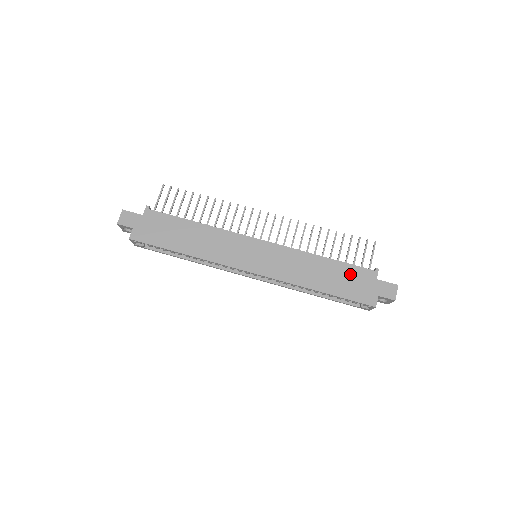
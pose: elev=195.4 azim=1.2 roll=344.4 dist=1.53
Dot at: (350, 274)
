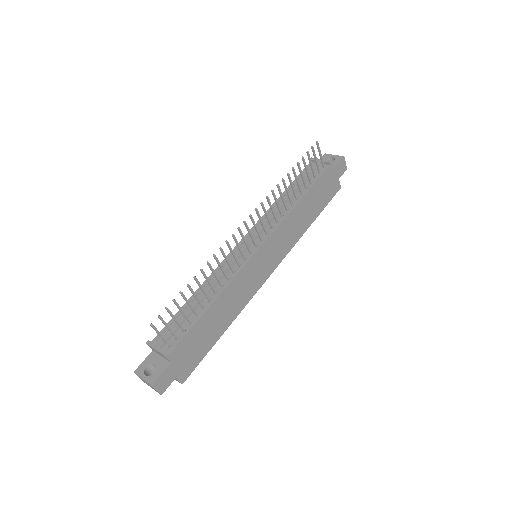
Dot at: (320, 188)
